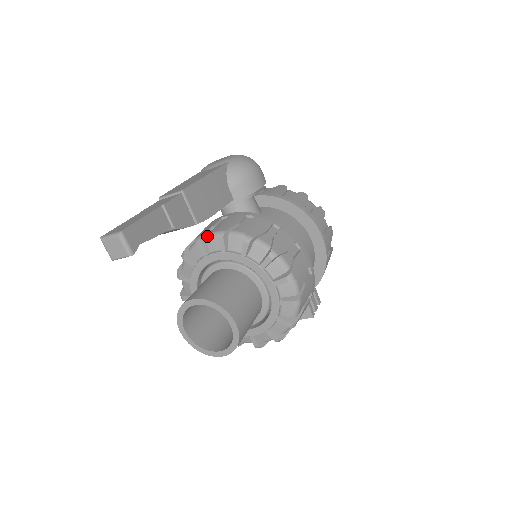
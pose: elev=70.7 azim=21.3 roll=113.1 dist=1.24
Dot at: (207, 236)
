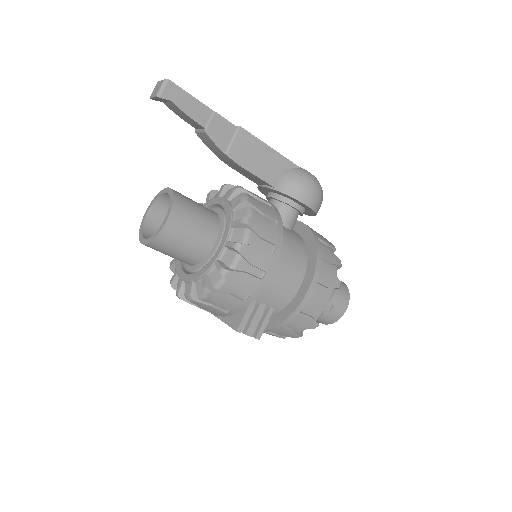
Dot at: occluded
